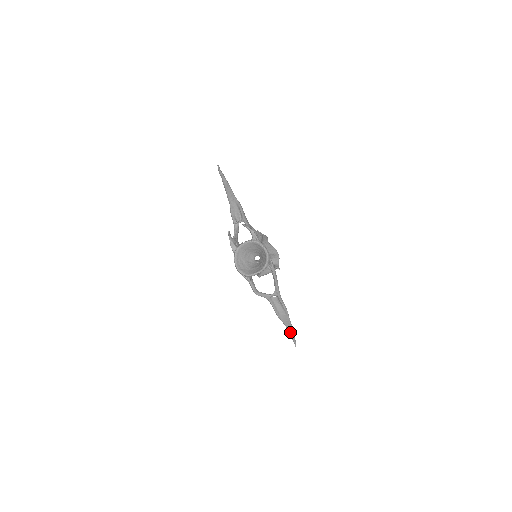
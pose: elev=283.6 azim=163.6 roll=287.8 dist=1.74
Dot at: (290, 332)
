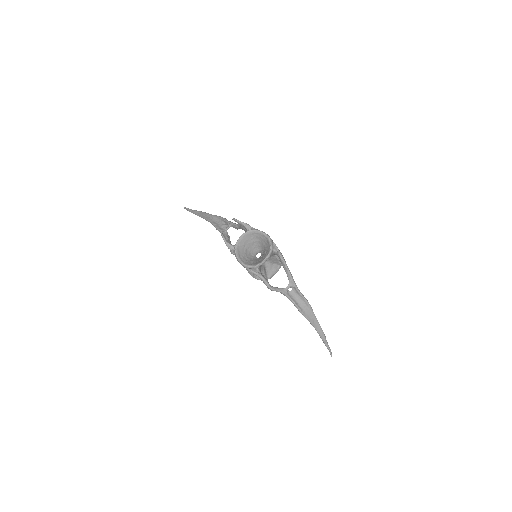
Dot at: (320, 333)
